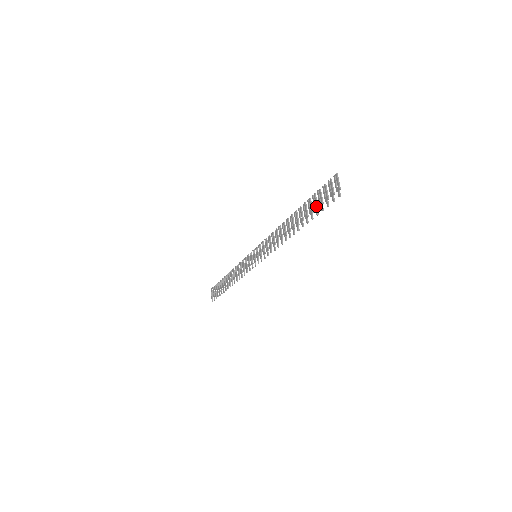
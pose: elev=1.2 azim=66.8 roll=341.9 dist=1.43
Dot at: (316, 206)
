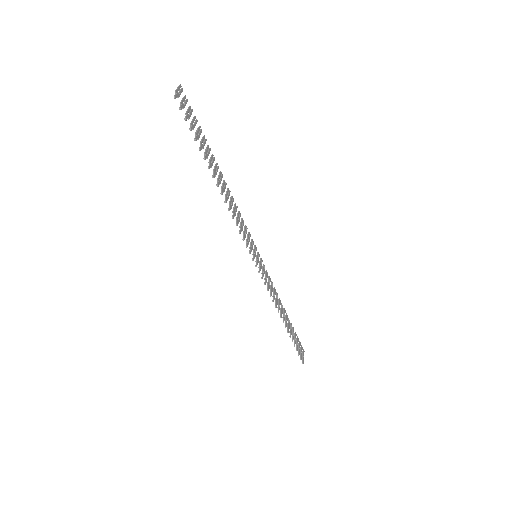
Dot at: (195, 134)
